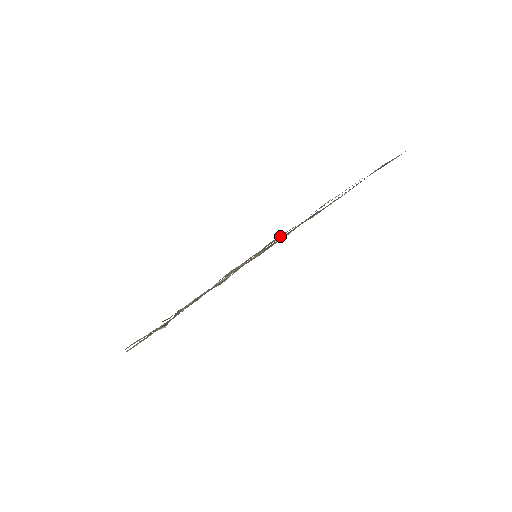
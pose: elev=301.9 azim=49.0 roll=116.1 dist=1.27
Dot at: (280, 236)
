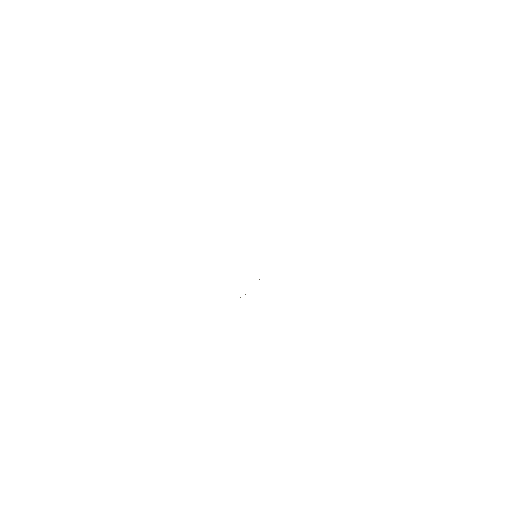
Dot at: occluded
